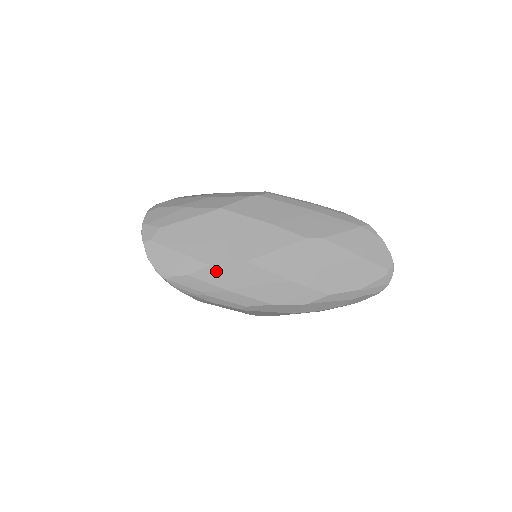
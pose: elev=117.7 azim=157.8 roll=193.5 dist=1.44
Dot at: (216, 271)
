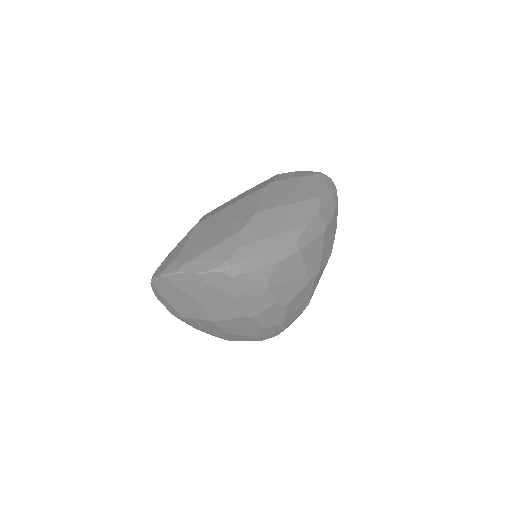
Dot at: (249, 231)
